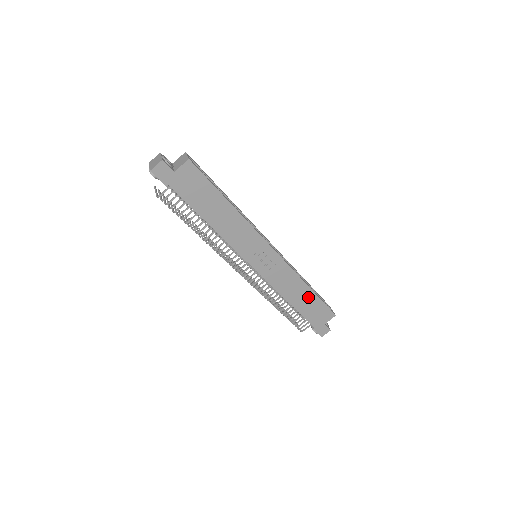
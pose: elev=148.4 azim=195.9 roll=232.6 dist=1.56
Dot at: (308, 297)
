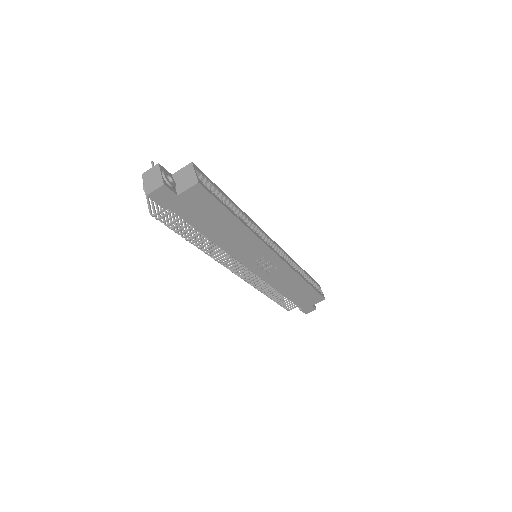
Dot at: (303, 289)
